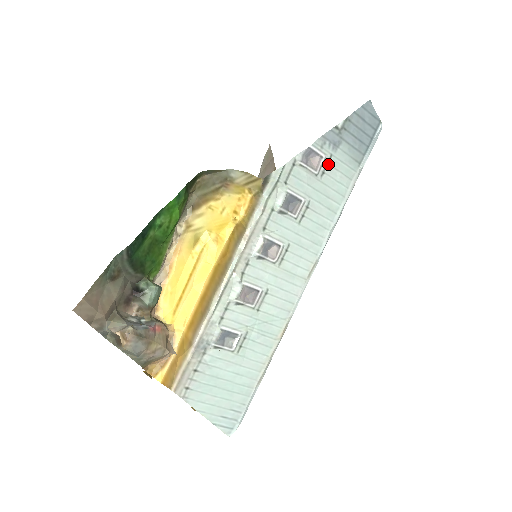
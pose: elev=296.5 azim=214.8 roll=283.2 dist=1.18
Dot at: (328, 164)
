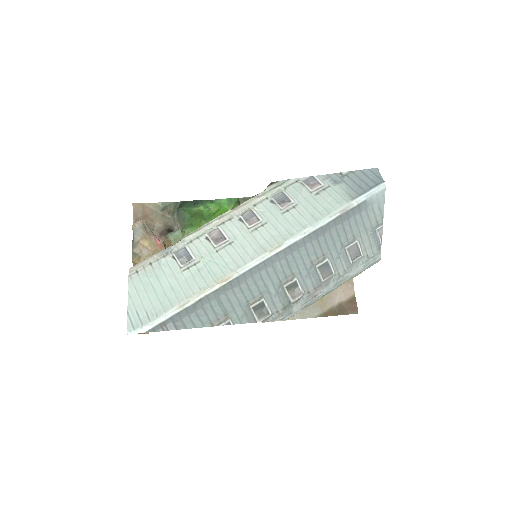
Dot at: (324, 190)
